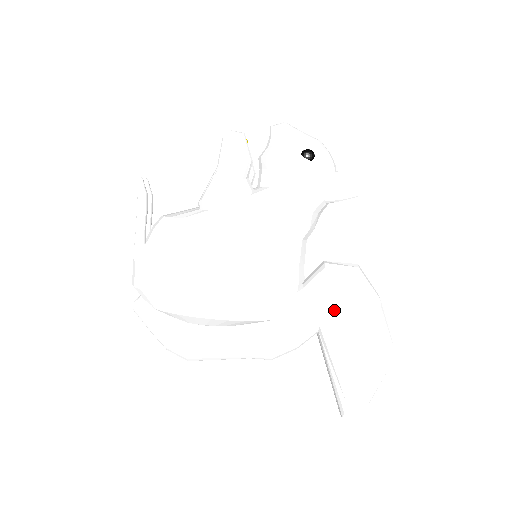
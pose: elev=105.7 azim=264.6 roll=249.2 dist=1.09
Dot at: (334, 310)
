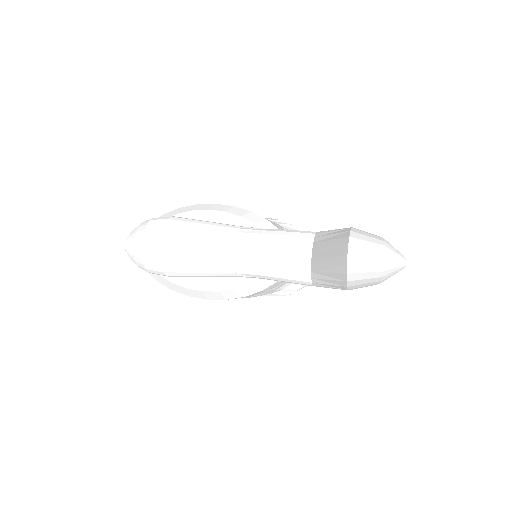
Dot at: occluded
